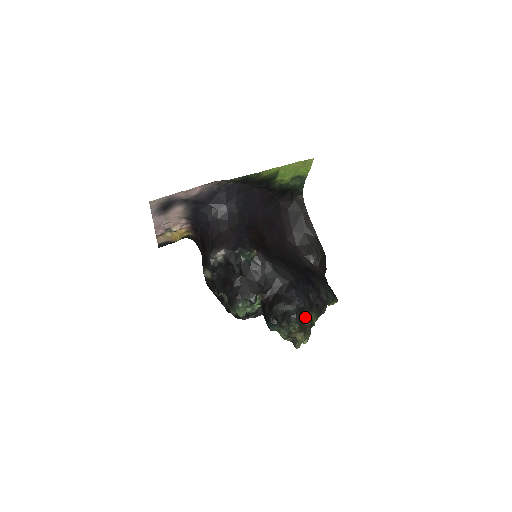
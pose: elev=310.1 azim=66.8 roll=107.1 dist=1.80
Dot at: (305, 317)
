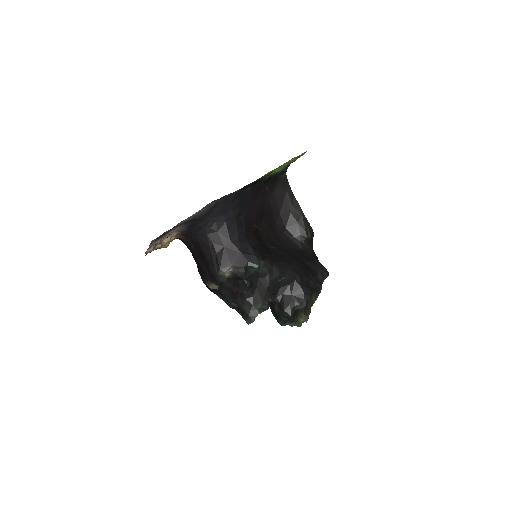
Dot at: (308, 303)
